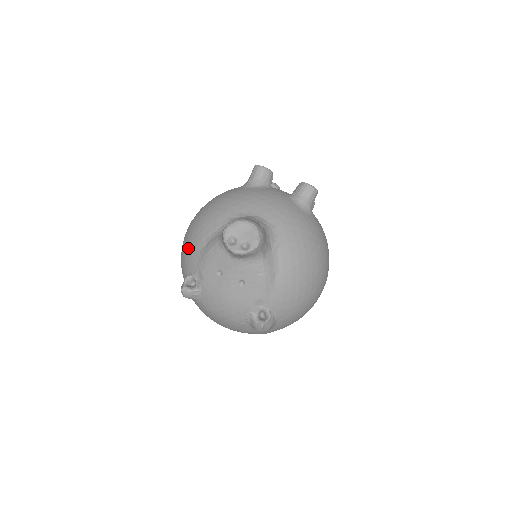
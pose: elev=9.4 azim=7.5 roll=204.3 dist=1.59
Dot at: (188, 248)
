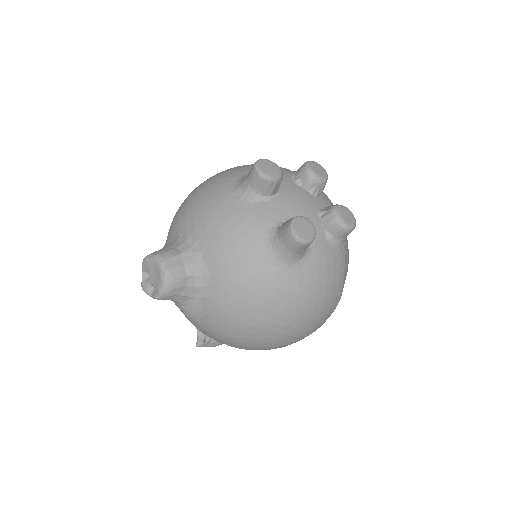
Dot at: occluded
